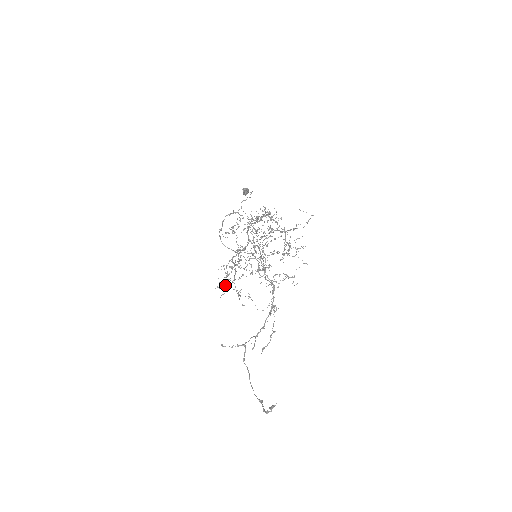
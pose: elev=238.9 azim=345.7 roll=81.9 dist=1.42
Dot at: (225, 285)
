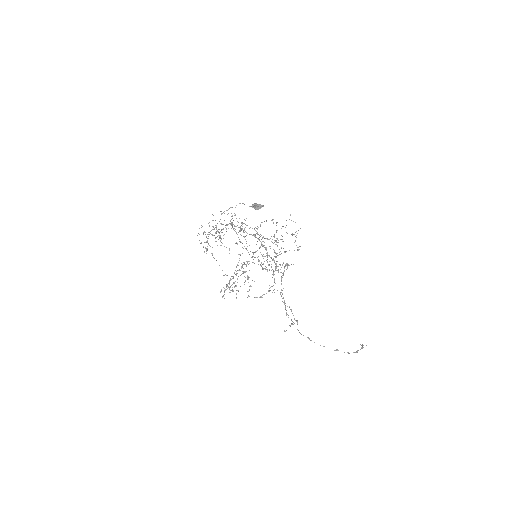
Dot at: occluded
